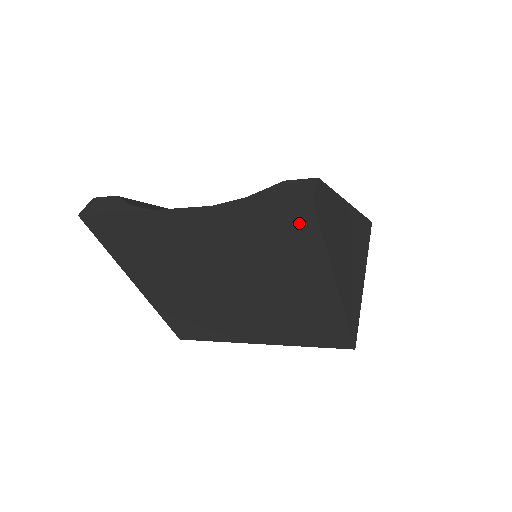
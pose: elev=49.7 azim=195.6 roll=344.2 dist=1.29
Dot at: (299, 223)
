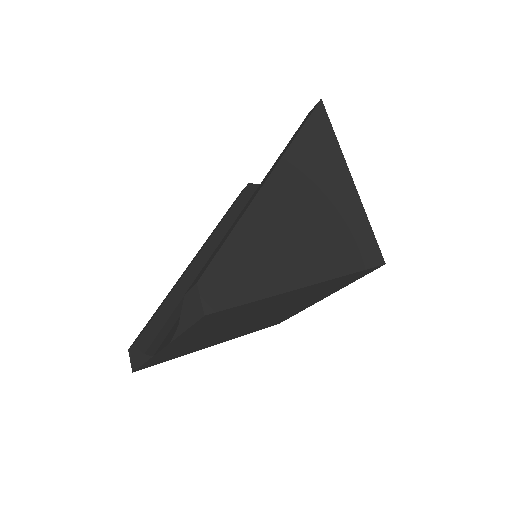
Dot at: (223, 314)
